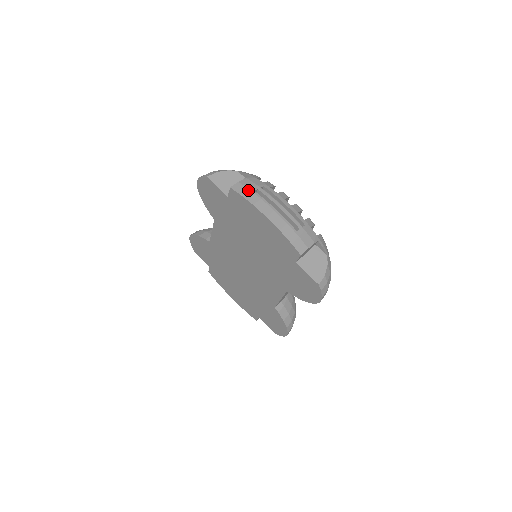
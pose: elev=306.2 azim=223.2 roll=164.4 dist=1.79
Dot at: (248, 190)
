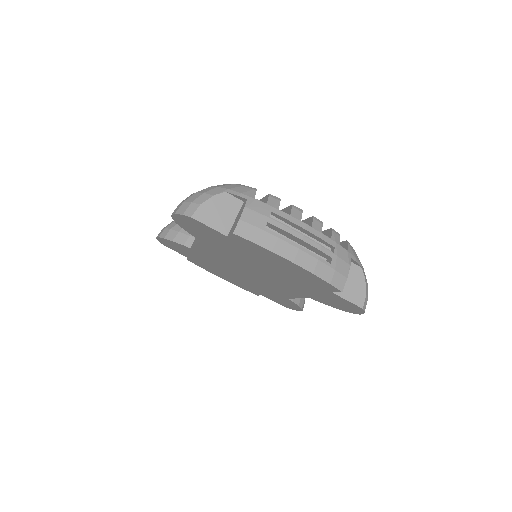
Dot at: (257, 230)
